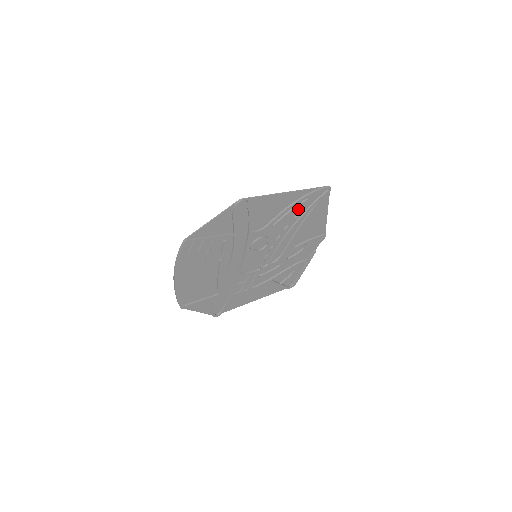
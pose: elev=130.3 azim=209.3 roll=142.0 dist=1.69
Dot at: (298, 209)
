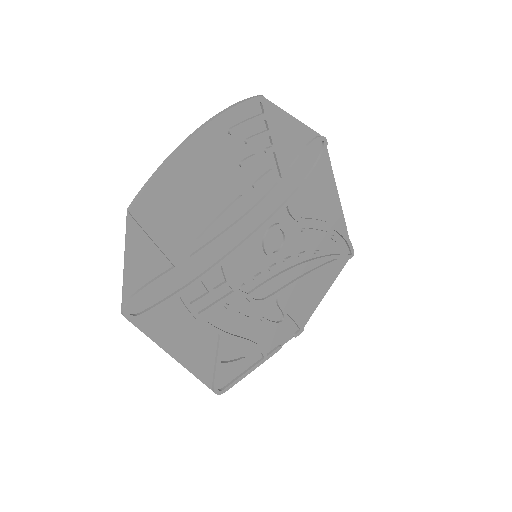
Dot at: (324, 242)
